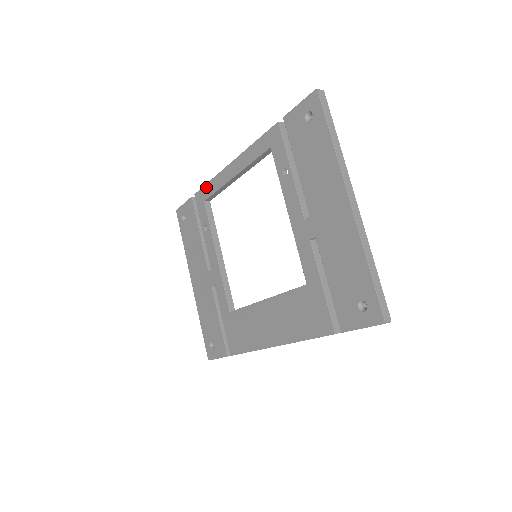
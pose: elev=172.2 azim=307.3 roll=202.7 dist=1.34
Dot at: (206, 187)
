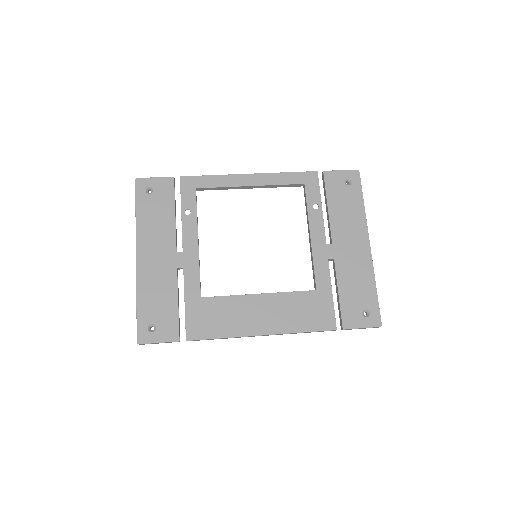
Dot at: (205, 178)
